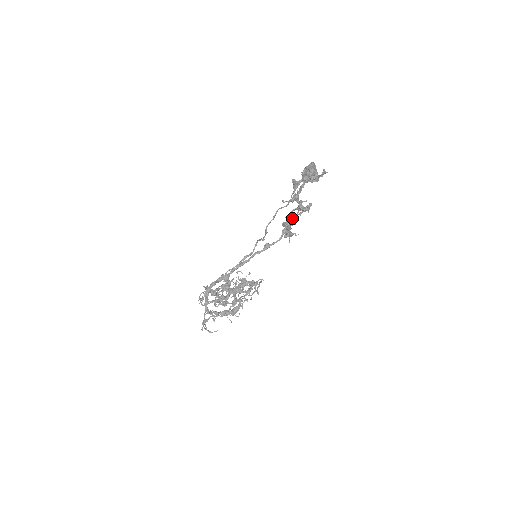
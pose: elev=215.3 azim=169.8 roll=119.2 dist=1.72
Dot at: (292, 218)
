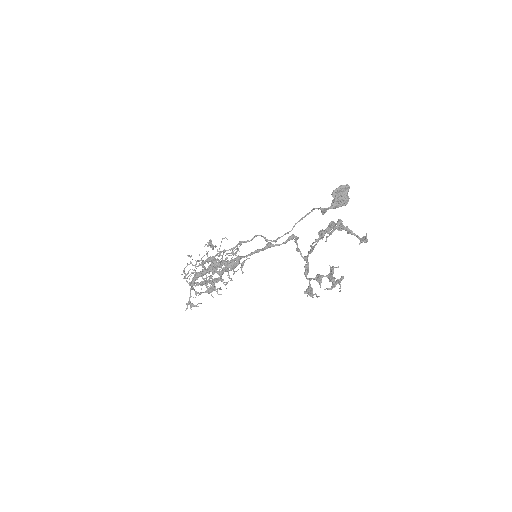
Dot at: (320, 285)
